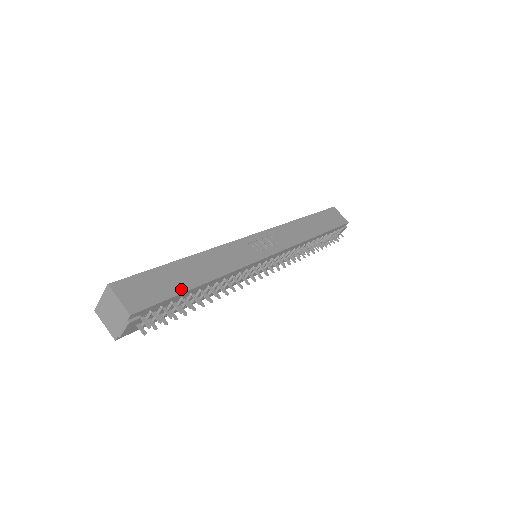
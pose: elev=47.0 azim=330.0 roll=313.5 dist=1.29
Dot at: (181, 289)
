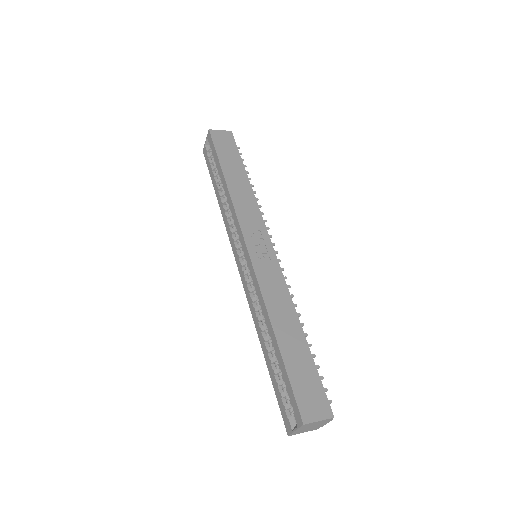
Dot at: (310, 359)
